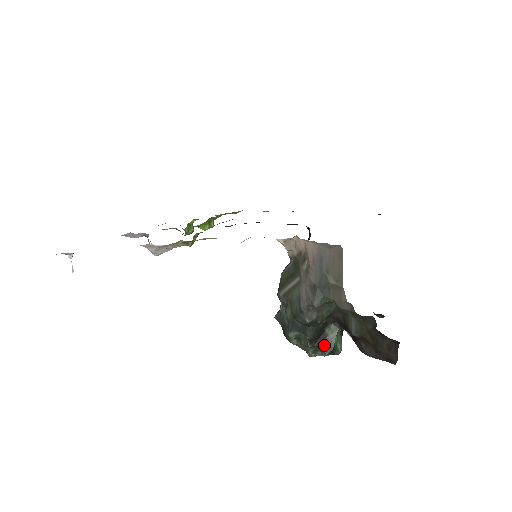
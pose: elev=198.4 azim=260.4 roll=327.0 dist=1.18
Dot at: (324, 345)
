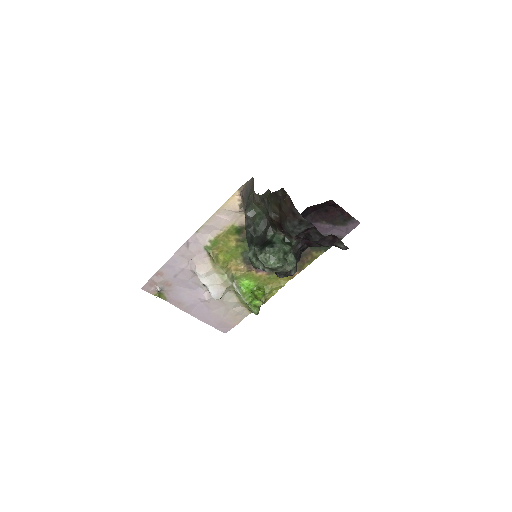
Dot at: (266, 245)
